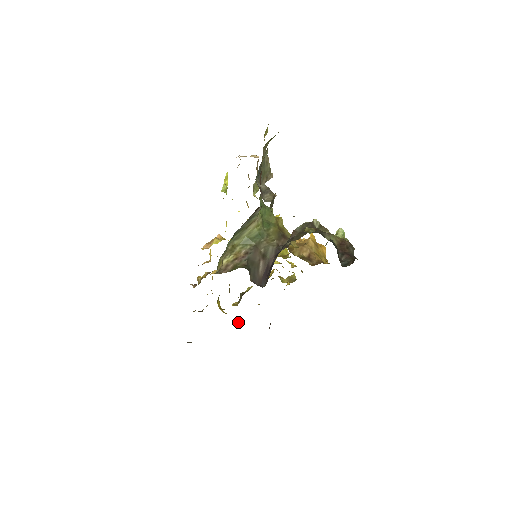
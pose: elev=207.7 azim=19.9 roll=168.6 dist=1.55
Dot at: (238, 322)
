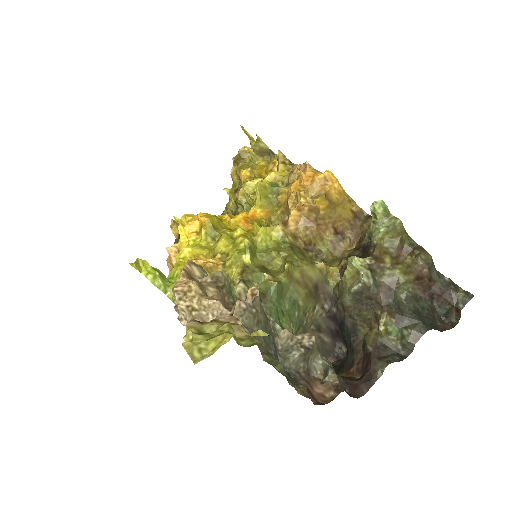
Dot at: occluded
